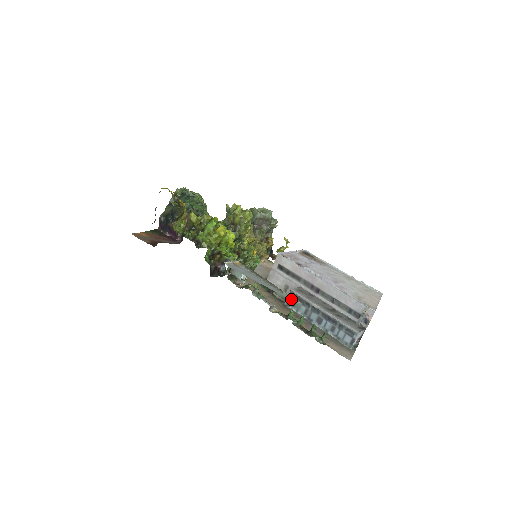
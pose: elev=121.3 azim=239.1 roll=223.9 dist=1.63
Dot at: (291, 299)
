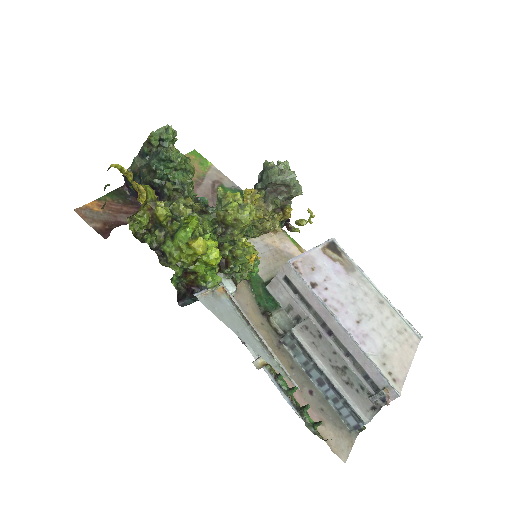
Dot at: (282, 373)
